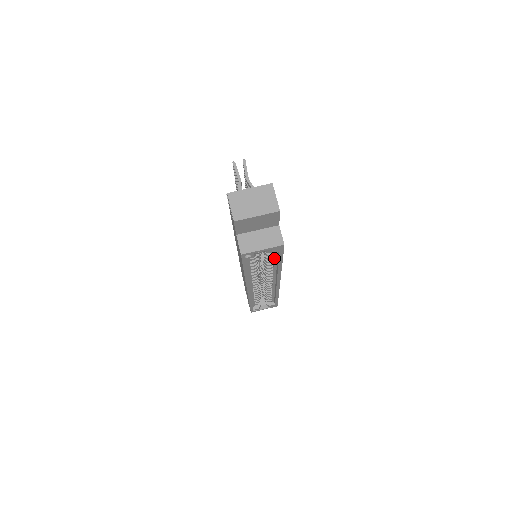
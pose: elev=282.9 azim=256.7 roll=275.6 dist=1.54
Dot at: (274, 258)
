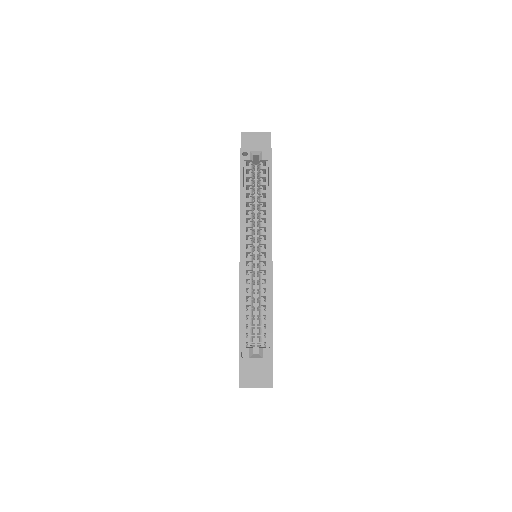
Dot at: (266, 185)
